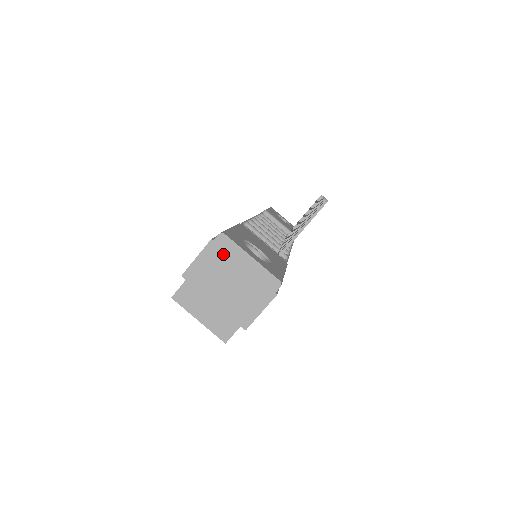
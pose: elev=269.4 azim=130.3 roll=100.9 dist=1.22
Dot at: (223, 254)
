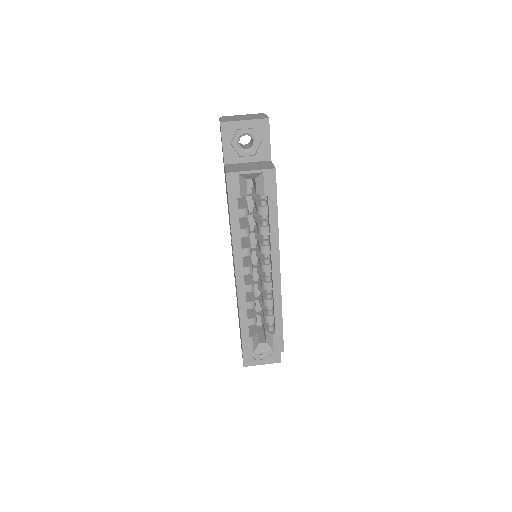
Dot at: (229, 117)
